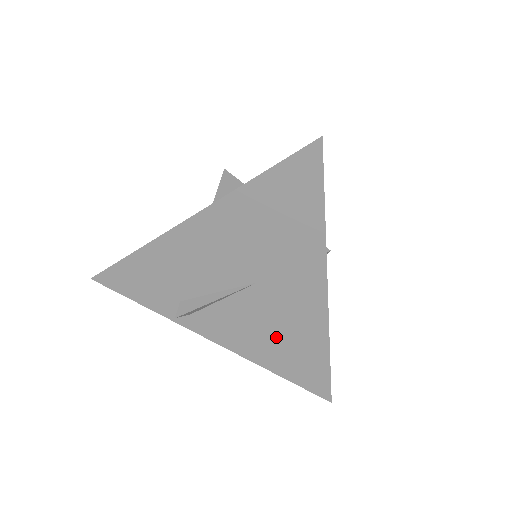
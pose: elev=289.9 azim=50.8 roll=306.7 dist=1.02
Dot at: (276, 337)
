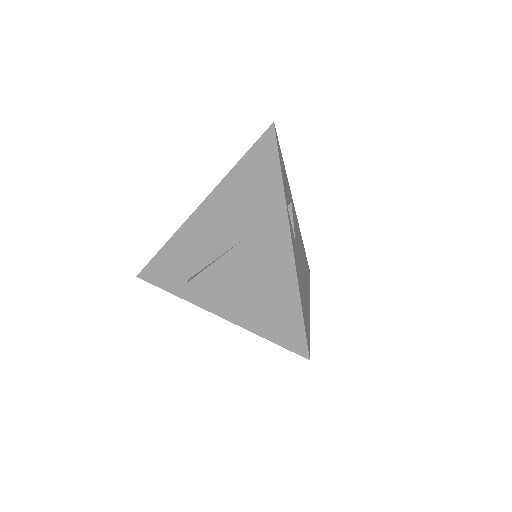
Dot at: (258, 291)
